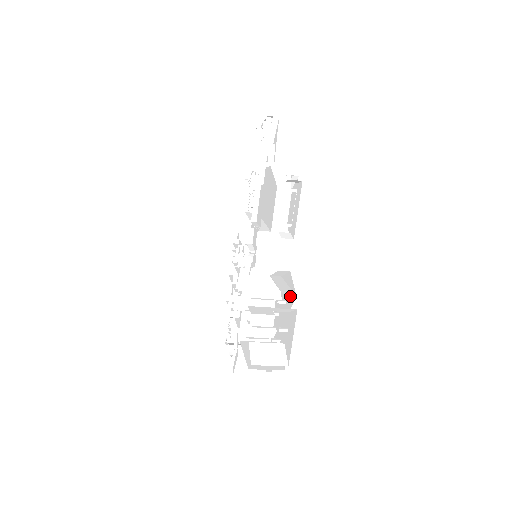
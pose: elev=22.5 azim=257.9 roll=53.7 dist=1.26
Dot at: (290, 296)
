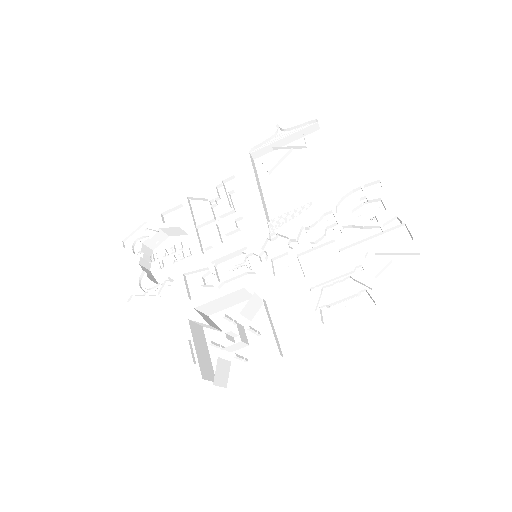
Dot at: (272, 342)
